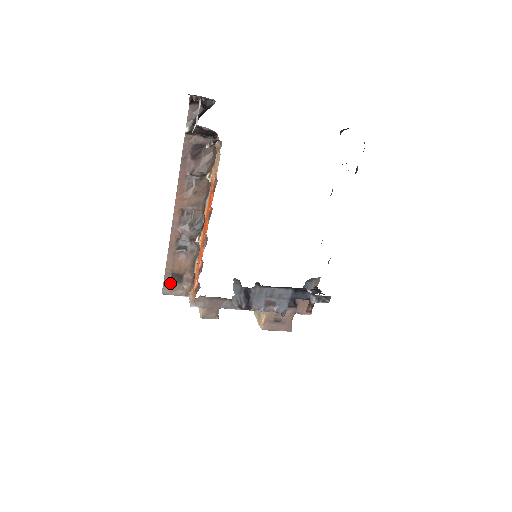
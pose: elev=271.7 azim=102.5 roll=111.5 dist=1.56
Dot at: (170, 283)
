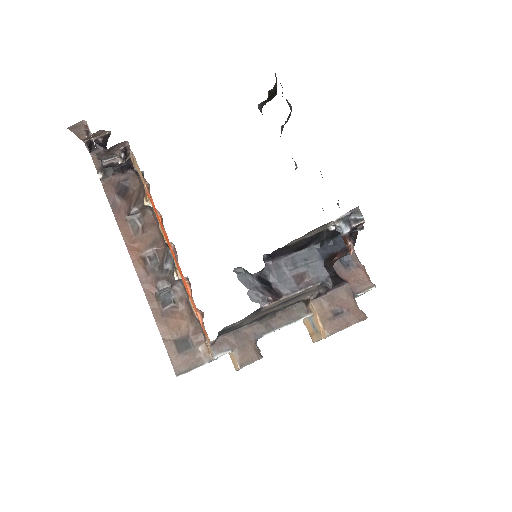
Dot at: (179, 355)
